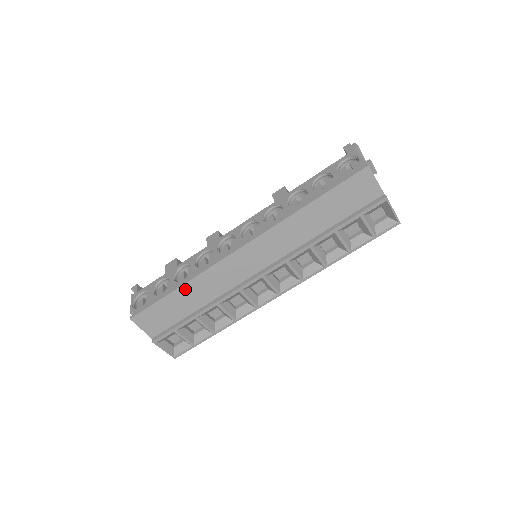
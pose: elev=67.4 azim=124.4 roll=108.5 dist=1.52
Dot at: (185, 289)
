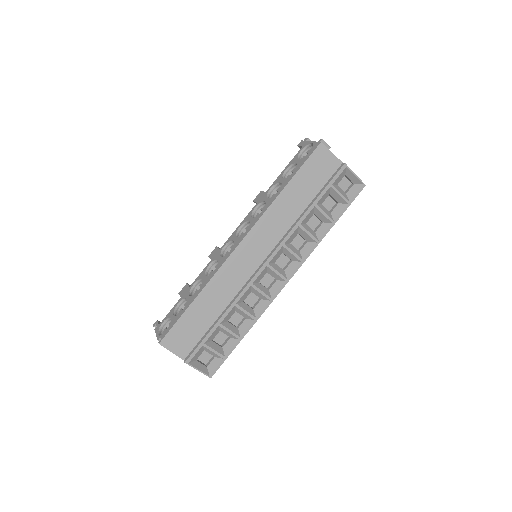
Dot at: (202, 298)
